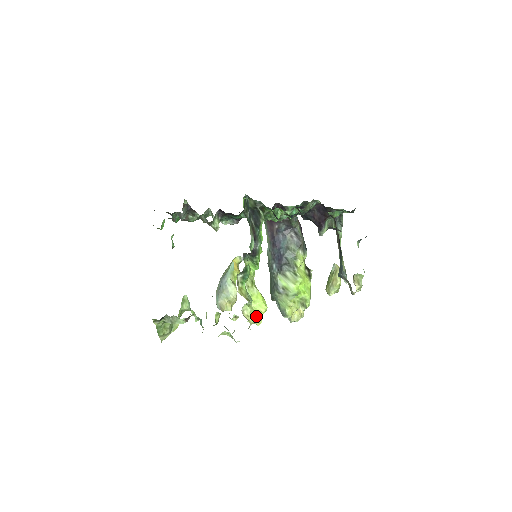
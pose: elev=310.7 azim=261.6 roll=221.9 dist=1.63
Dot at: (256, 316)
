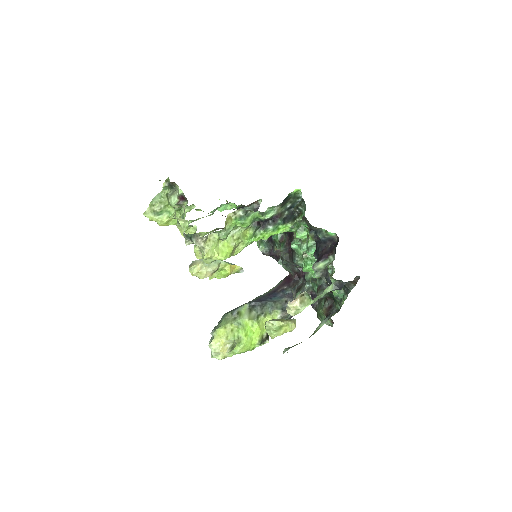
Dot at: (213, 249)
